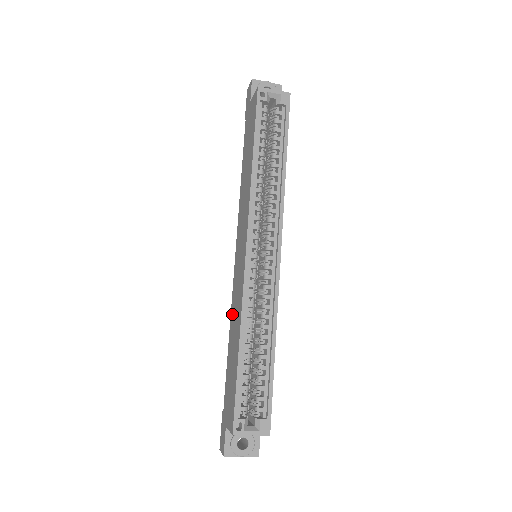
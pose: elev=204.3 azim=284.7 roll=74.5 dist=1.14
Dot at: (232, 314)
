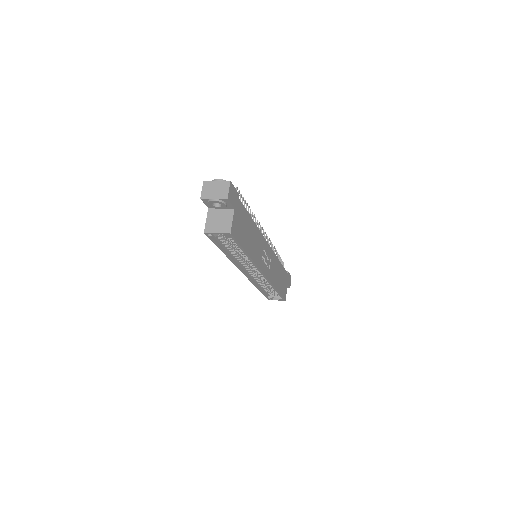
Dot at: occluded
